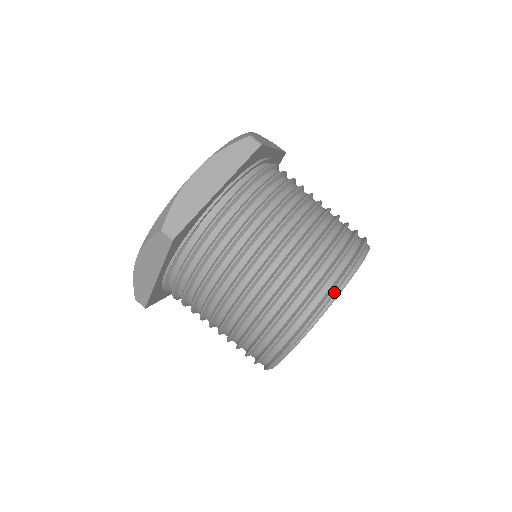
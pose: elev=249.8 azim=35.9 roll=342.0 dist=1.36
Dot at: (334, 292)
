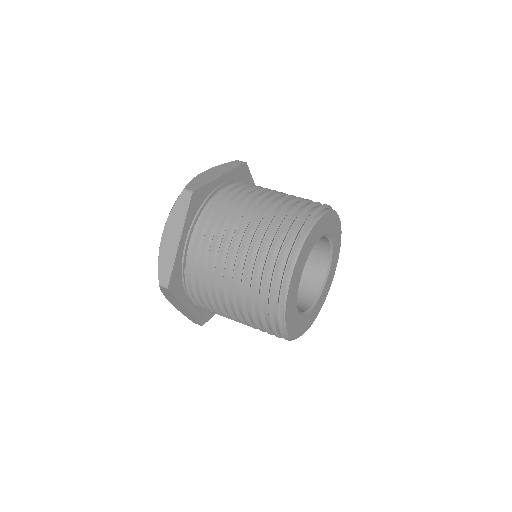
Dot at: (286, 276)
